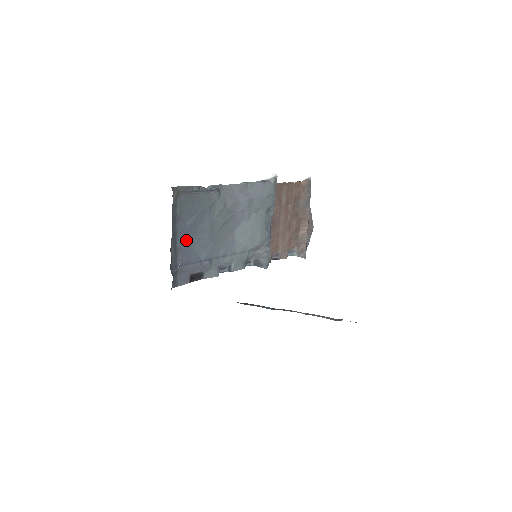
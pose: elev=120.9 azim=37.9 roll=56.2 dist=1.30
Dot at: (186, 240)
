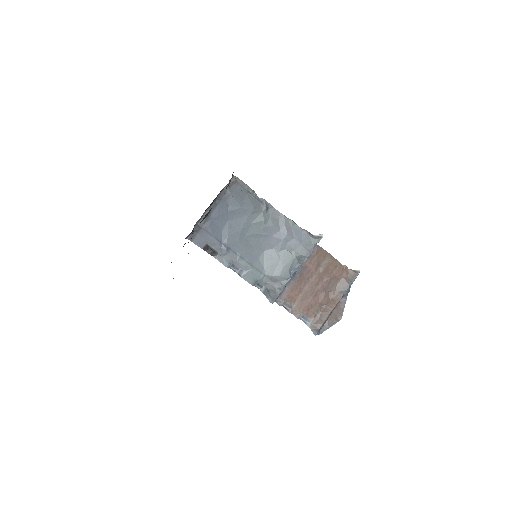
Dot at: (220, 218)
